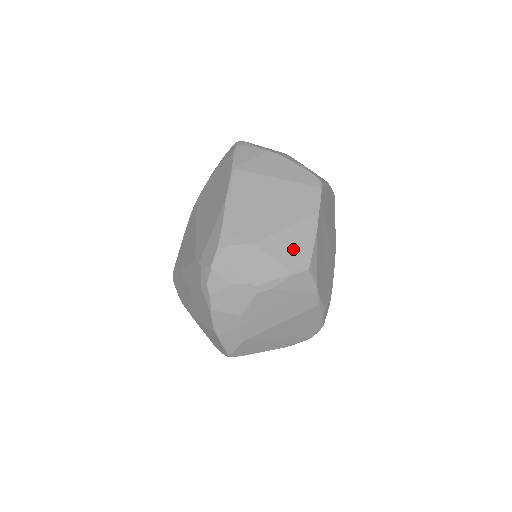
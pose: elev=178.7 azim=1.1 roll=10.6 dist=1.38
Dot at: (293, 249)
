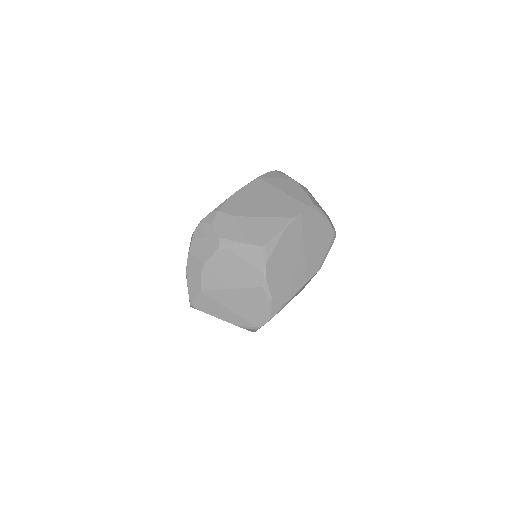
Dot at: (260, 231)
